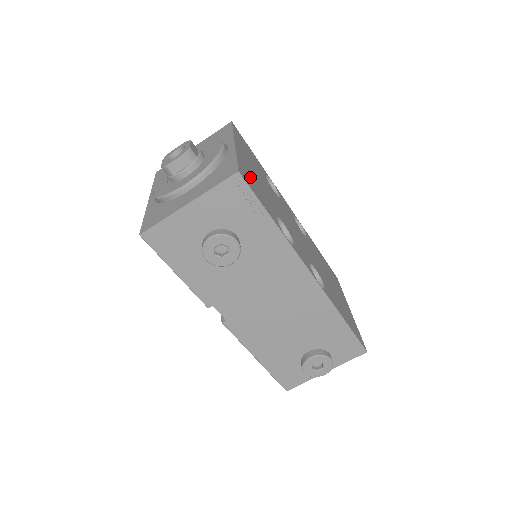
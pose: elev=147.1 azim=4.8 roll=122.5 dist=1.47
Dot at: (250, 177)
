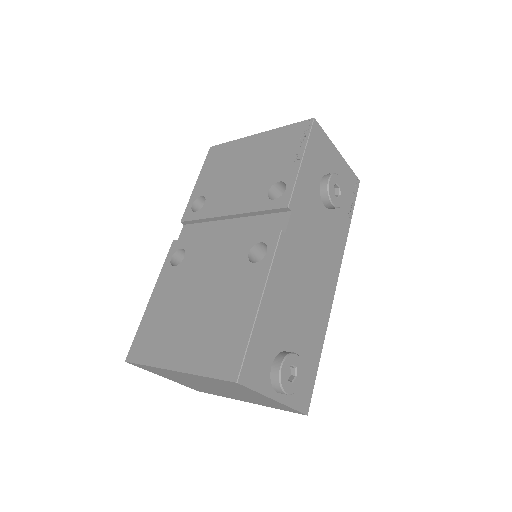
Dot at: occluded
